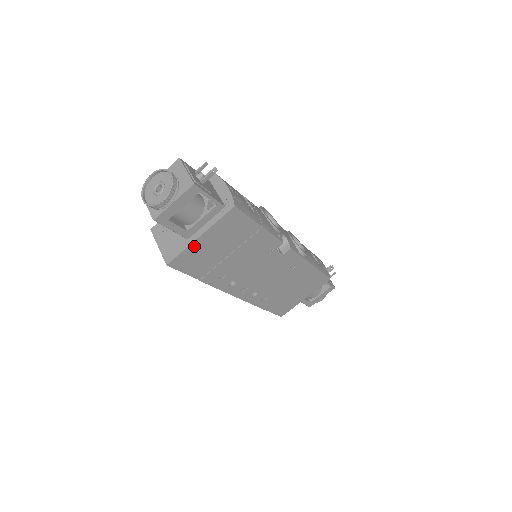
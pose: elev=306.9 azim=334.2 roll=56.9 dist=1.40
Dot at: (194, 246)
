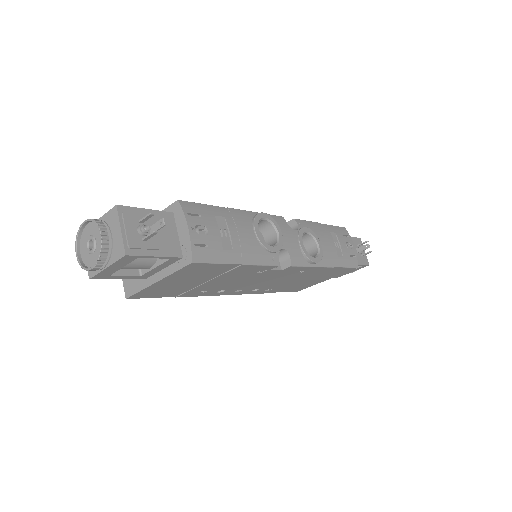
Dot at: (153, 286)
